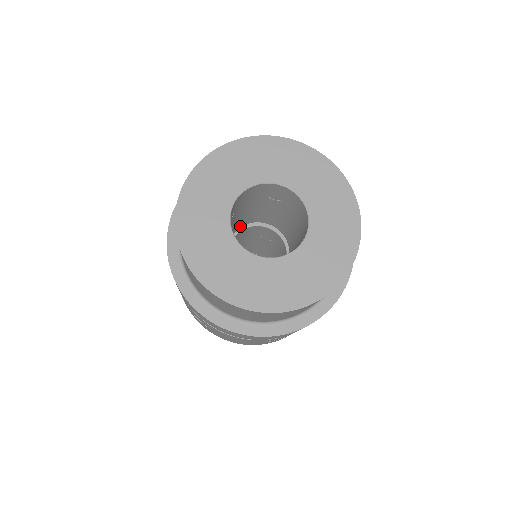
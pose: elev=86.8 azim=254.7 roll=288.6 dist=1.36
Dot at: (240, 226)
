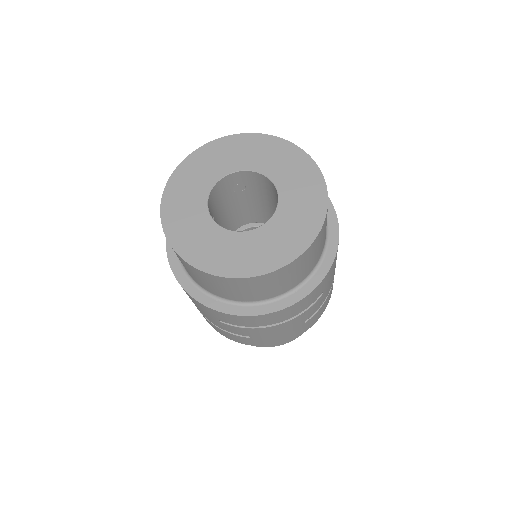
Dot at: occluded
